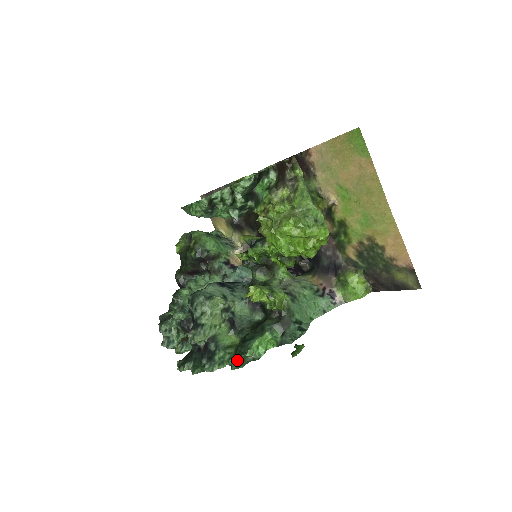
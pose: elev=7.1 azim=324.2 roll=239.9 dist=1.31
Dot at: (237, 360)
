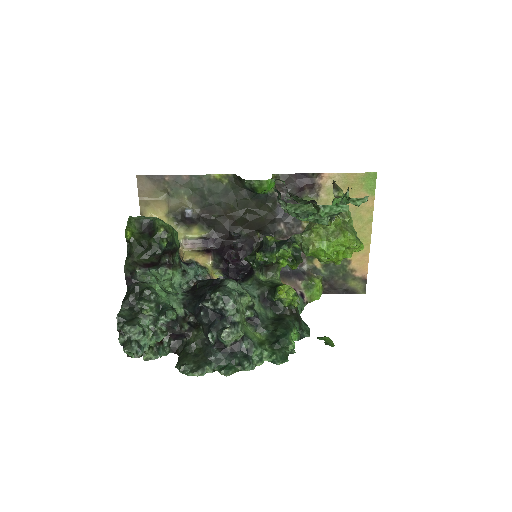
Dot at: (280, 355)
